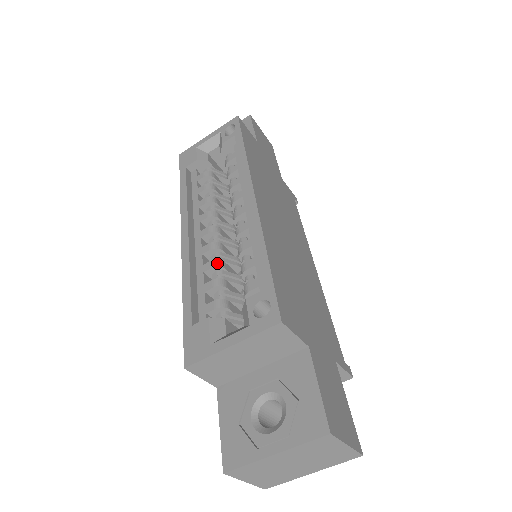
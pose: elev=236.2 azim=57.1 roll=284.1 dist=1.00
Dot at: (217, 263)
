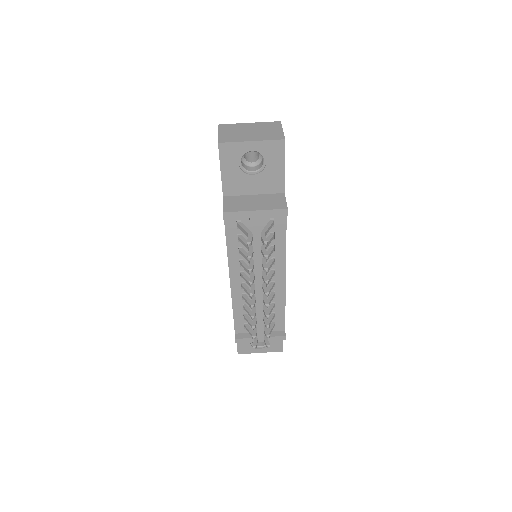
Dot at: occluded
